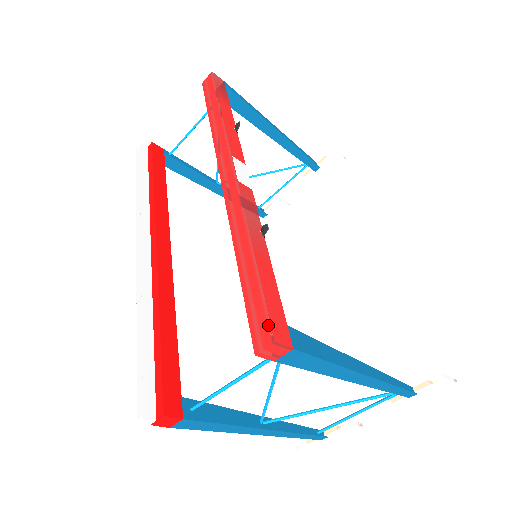
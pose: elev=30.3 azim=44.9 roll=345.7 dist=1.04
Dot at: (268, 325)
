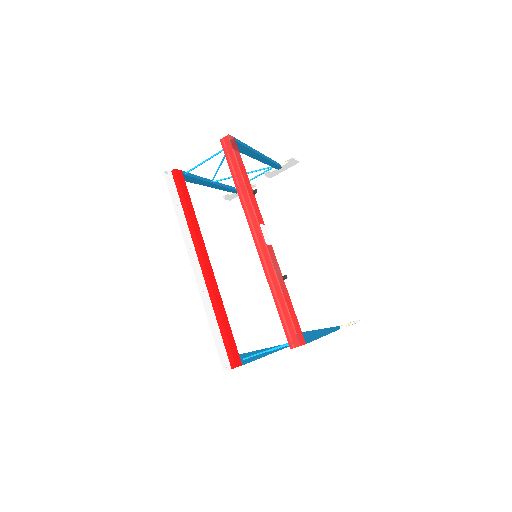
Dot at: (297, 337)
